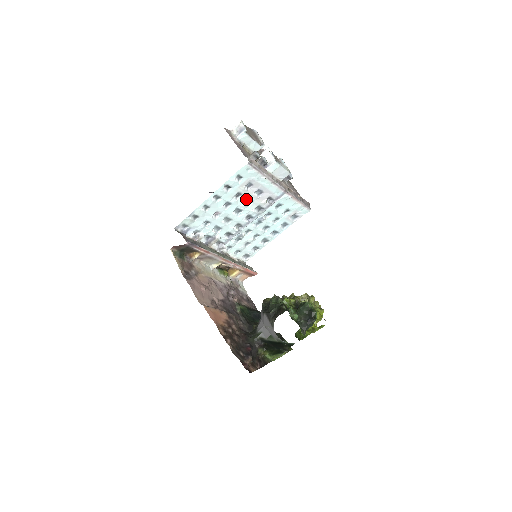
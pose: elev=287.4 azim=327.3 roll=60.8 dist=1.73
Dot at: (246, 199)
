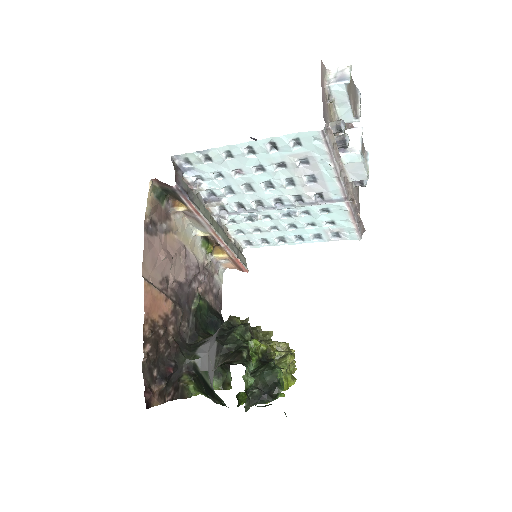
Dot at: (289, 177)
